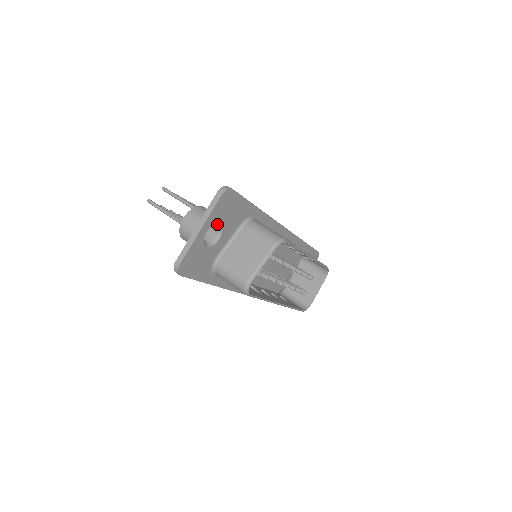
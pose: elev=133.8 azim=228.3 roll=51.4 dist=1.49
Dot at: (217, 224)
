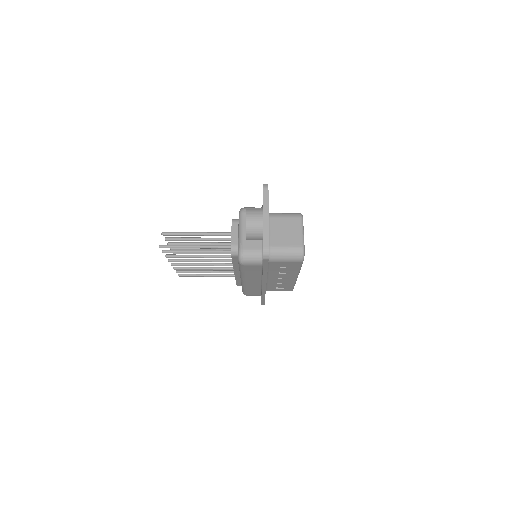
Dot at: occluded
